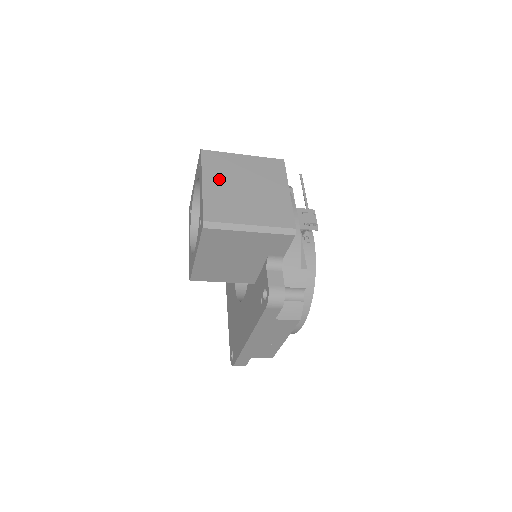
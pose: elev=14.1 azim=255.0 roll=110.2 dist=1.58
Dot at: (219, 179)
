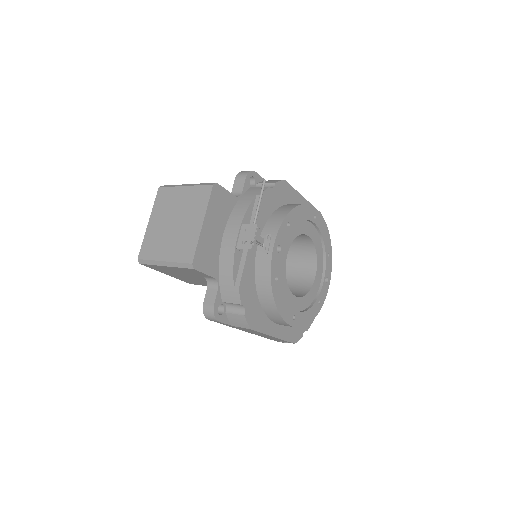
Dot at: (159, 217)
